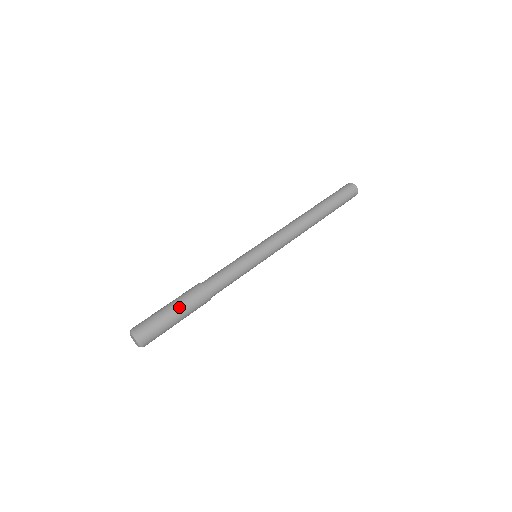
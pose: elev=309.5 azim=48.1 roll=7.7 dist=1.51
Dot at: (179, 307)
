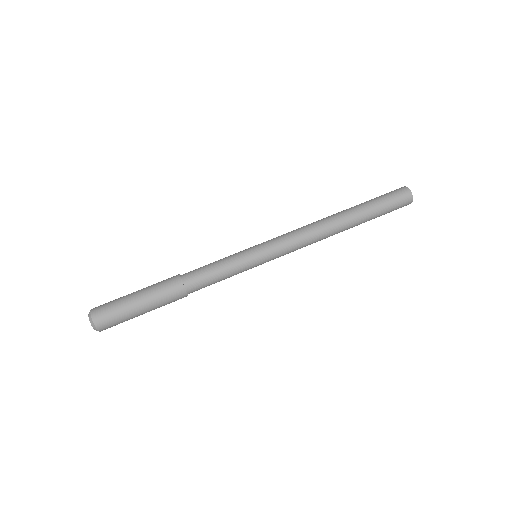
Dot at: (151, 308)
